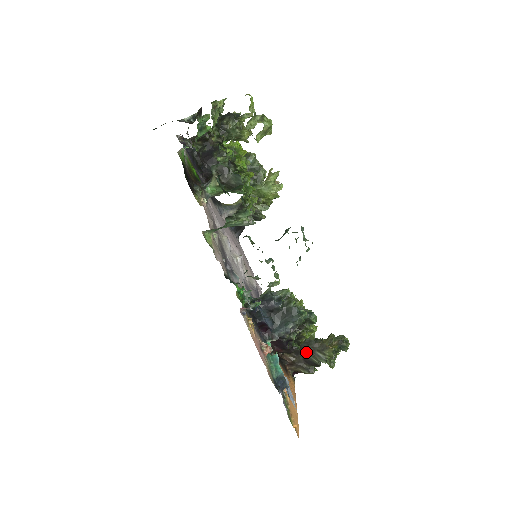
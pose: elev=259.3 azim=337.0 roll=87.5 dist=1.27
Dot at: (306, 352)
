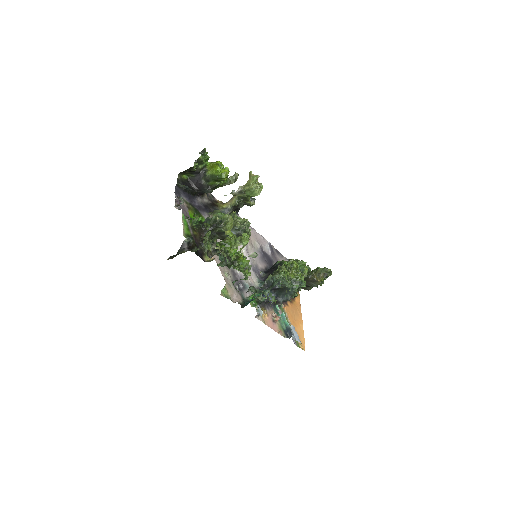
Dot at: occluded
